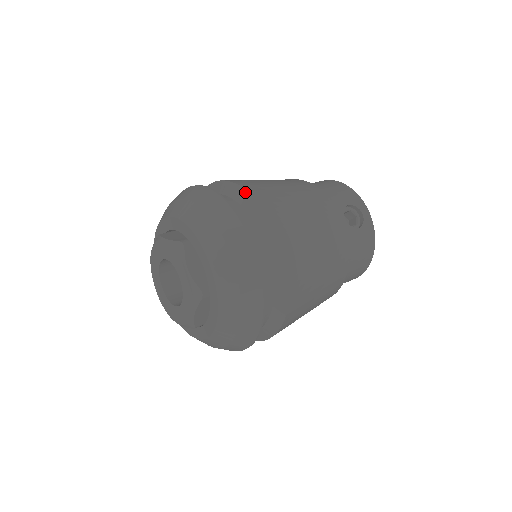
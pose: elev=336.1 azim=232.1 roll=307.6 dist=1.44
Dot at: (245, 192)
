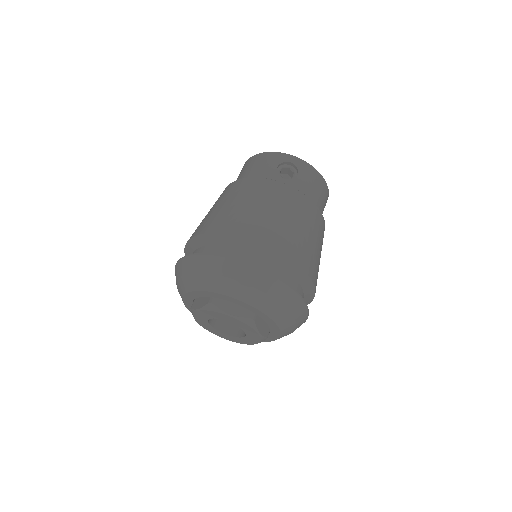
Dot at: (212, 235)
